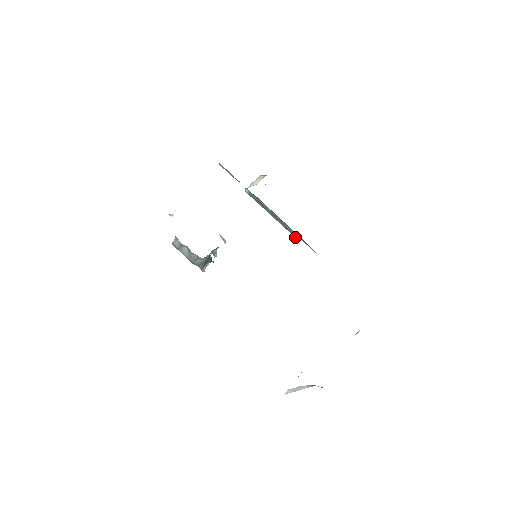
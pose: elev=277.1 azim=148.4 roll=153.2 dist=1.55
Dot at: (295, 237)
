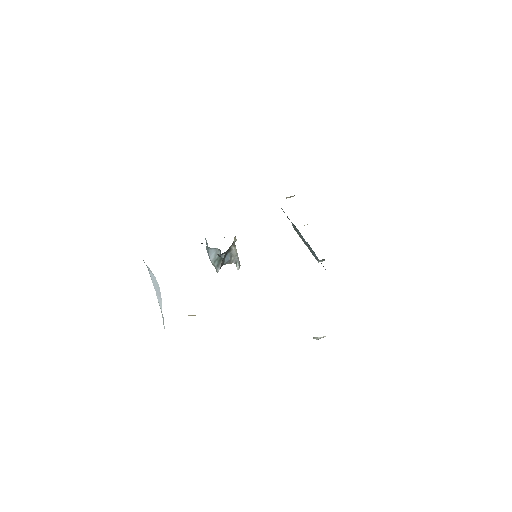
Dot at: (316, 259)
